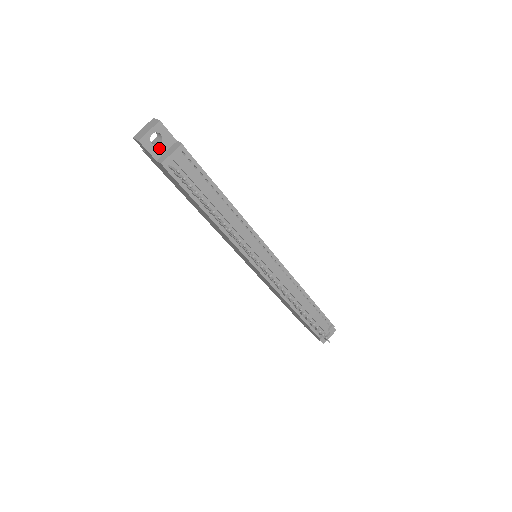
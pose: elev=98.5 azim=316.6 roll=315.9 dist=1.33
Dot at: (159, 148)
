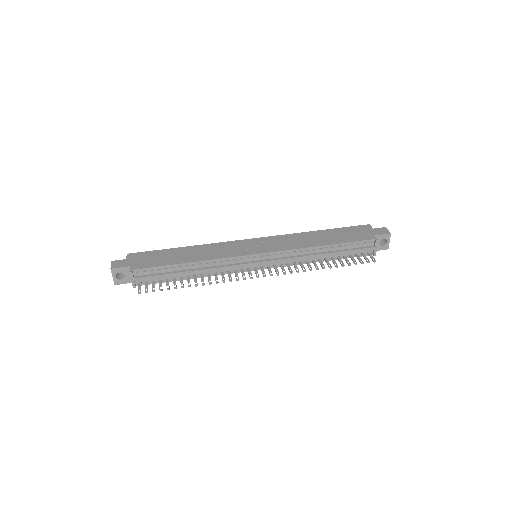
Dot at: (127, 277)
